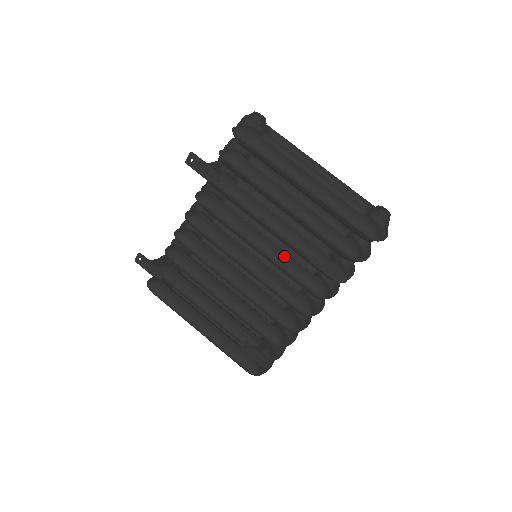
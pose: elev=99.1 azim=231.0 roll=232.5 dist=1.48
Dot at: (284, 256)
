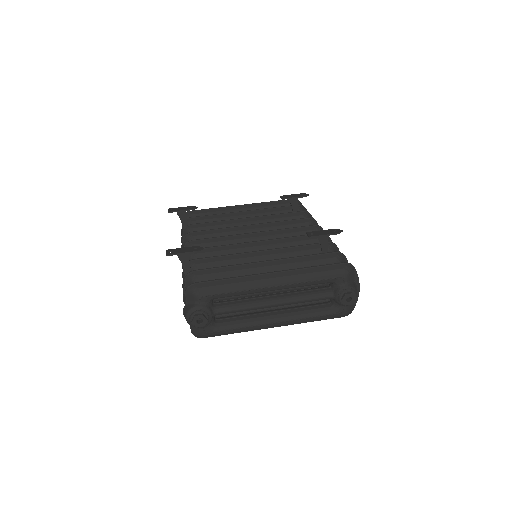
Dot at: occluded
